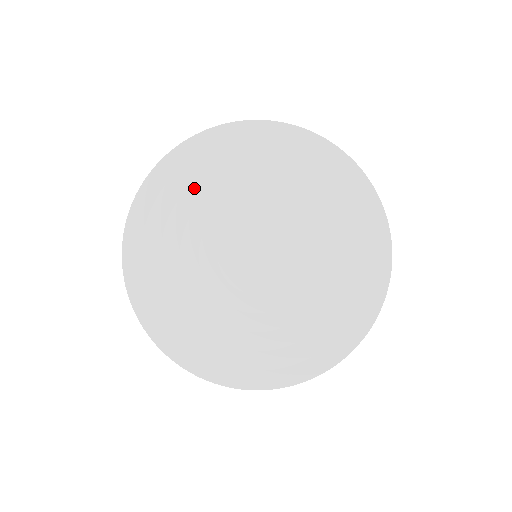
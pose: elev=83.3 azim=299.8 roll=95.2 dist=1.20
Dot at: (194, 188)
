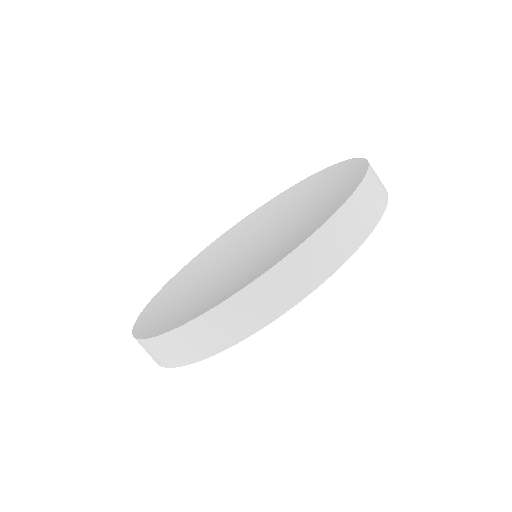
Dot at: (215, 254)
